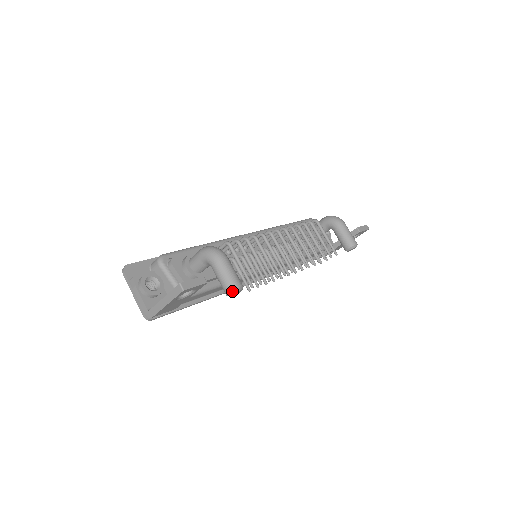
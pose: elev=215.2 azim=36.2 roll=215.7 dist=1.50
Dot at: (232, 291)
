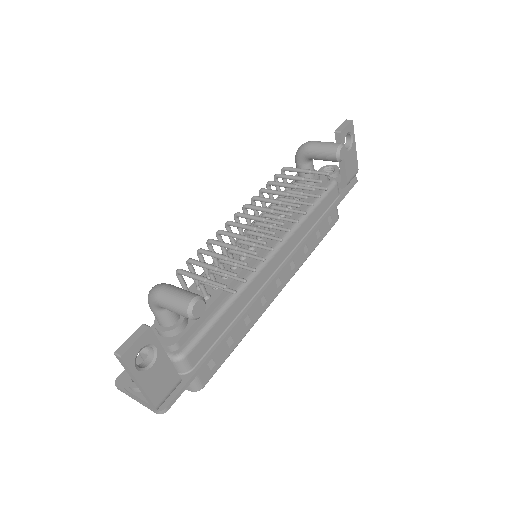
Dot at: (187, 311)
